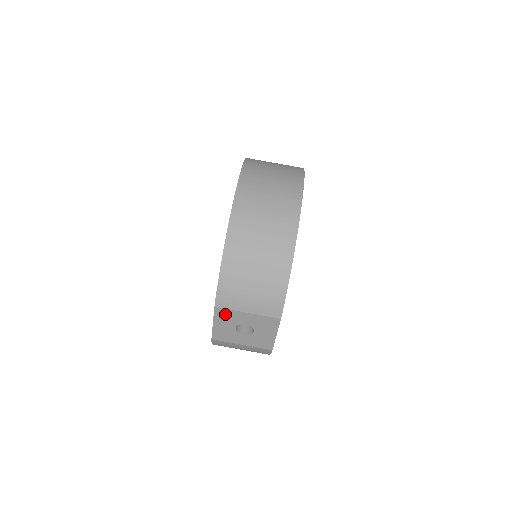
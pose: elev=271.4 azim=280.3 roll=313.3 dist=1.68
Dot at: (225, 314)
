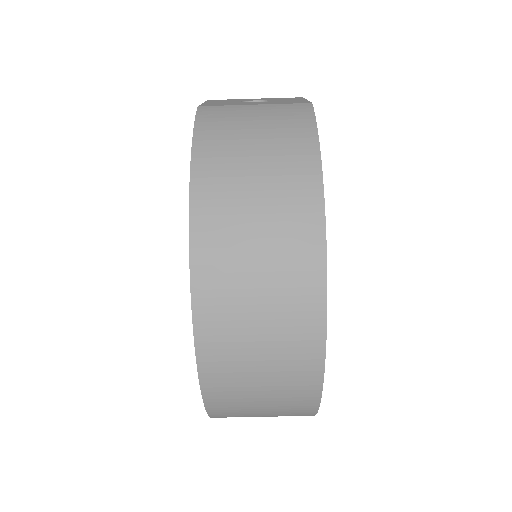
Dot at: occluded
